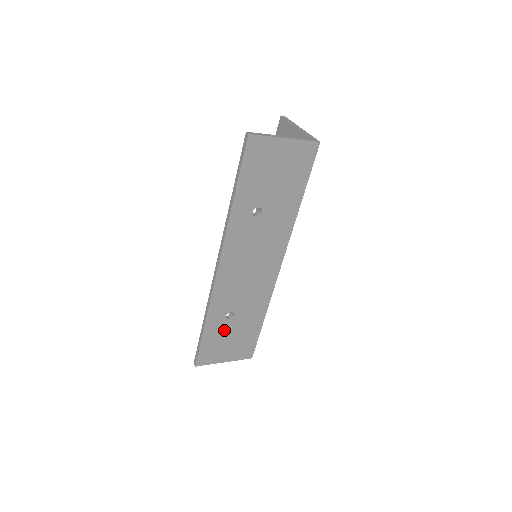
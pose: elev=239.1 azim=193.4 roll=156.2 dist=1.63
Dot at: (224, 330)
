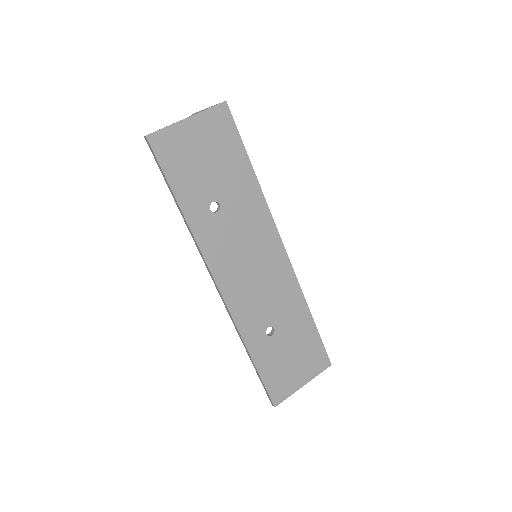
Dot at: (276, 350)
